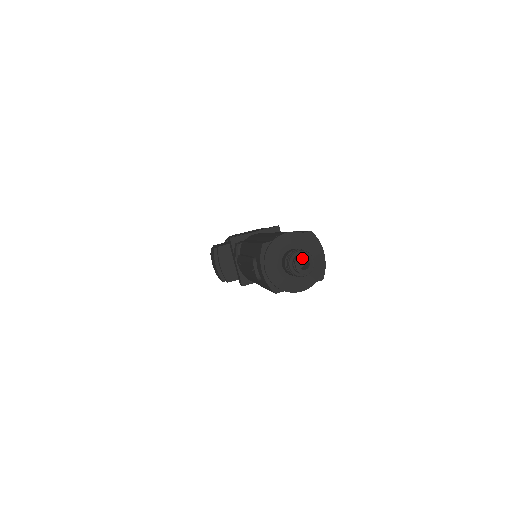
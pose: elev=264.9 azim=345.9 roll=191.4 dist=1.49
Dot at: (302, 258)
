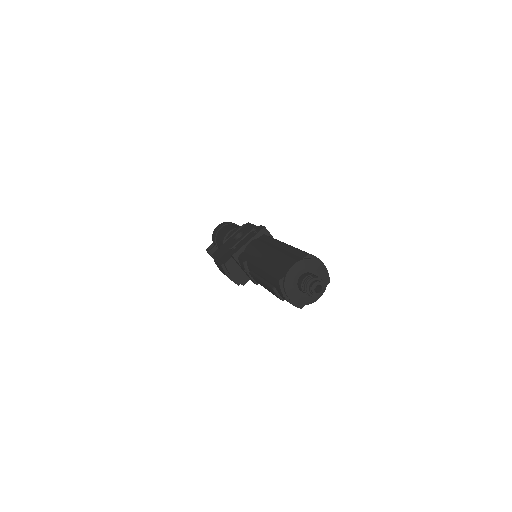
Dot at: (315, 286)
